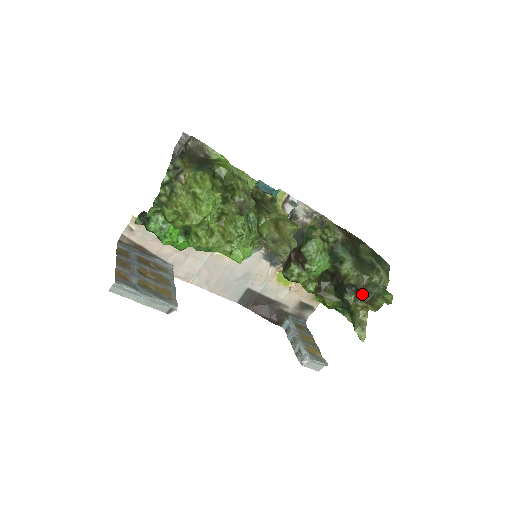
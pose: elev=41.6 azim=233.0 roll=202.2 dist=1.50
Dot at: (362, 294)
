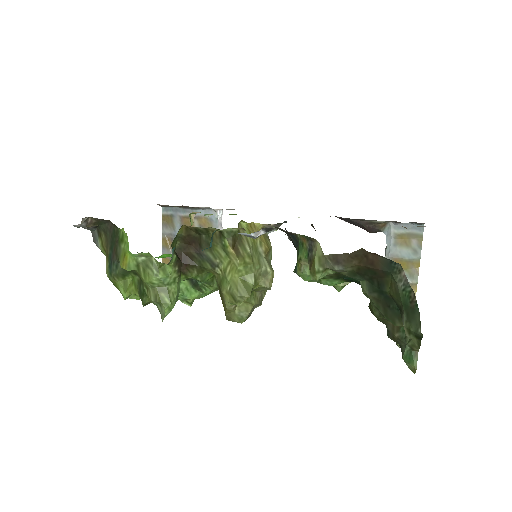
Dot at: (387, 335)
